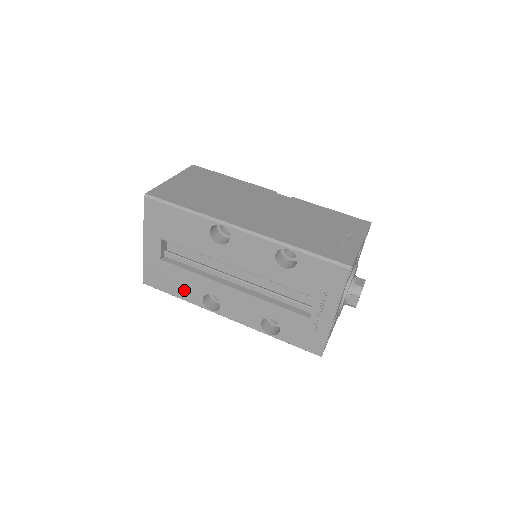
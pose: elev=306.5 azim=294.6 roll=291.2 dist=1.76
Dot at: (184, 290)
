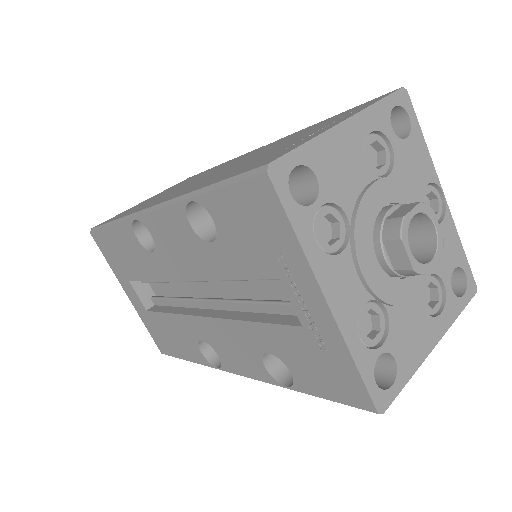
Dot at: (184, 346)
